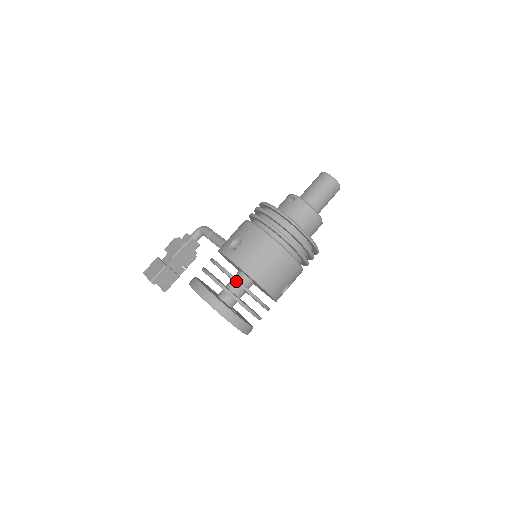
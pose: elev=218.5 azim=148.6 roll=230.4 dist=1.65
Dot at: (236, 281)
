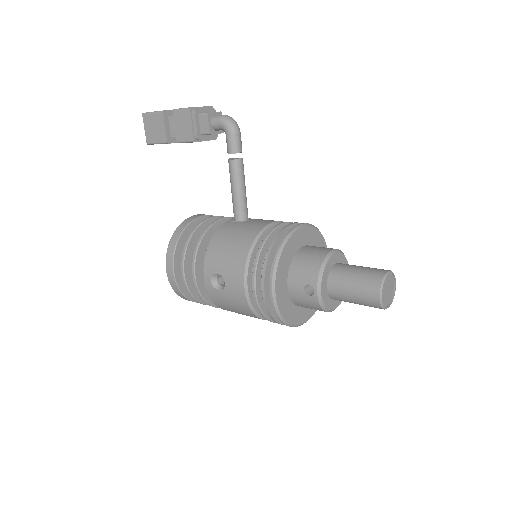
Dot at: (205, 302)
